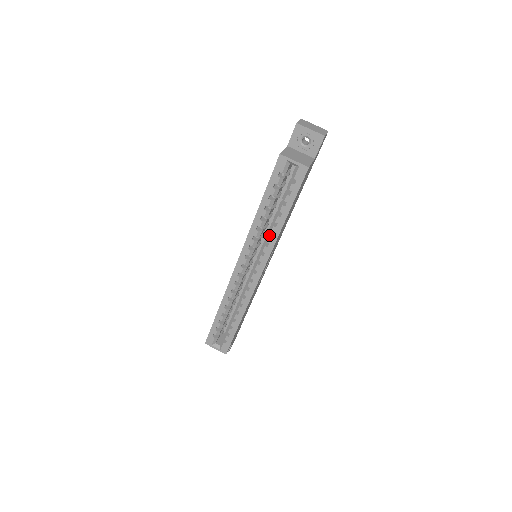
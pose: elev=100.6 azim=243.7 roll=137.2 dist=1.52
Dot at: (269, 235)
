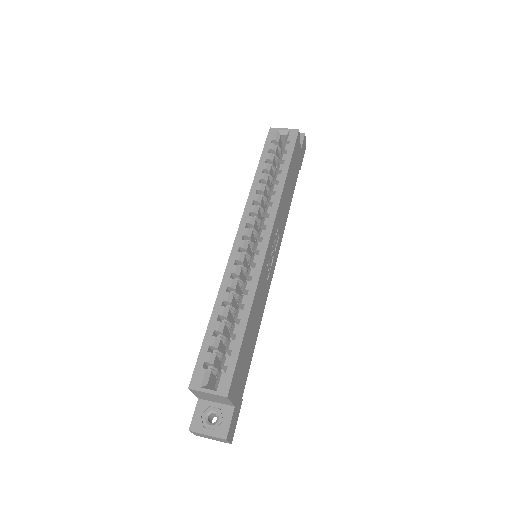
Dot at: (271, 196)
